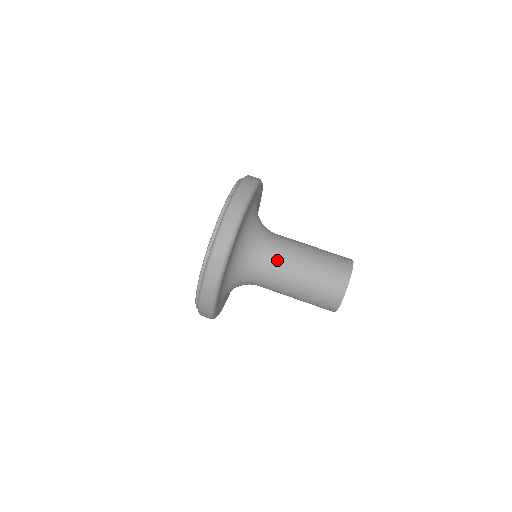
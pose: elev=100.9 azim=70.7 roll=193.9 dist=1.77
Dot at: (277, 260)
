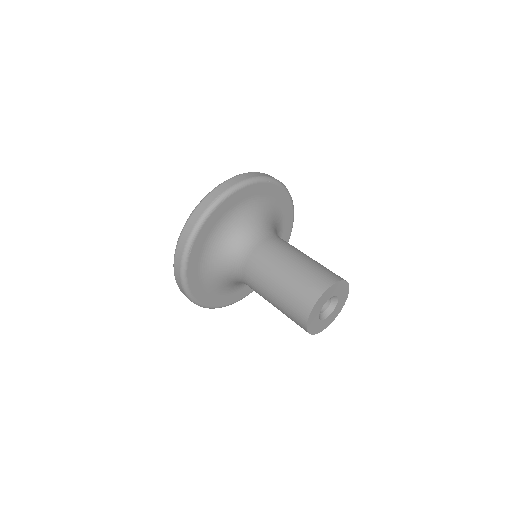
Dot at: (260, 255)
